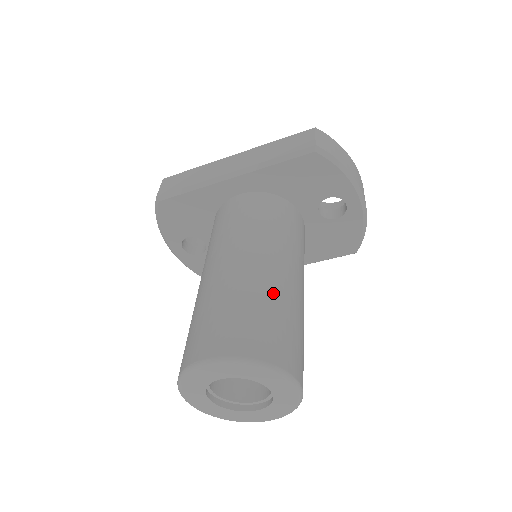
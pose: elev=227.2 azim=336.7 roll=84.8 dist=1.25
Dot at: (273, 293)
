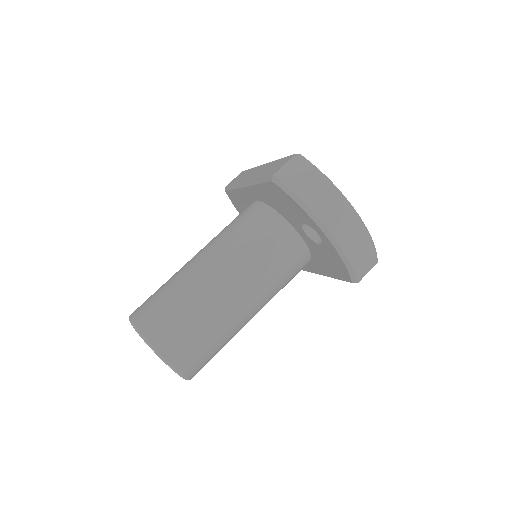
Dot at: (190, 292)
